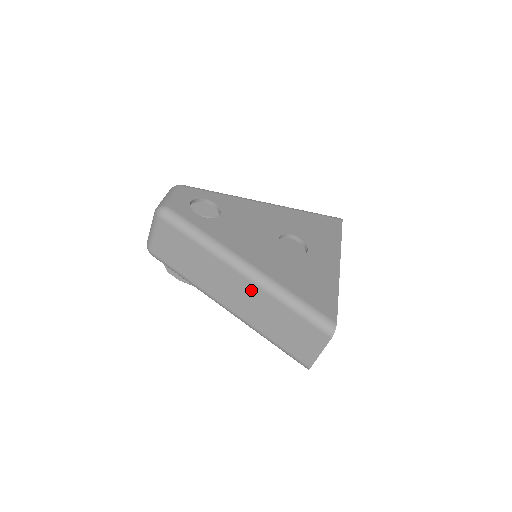
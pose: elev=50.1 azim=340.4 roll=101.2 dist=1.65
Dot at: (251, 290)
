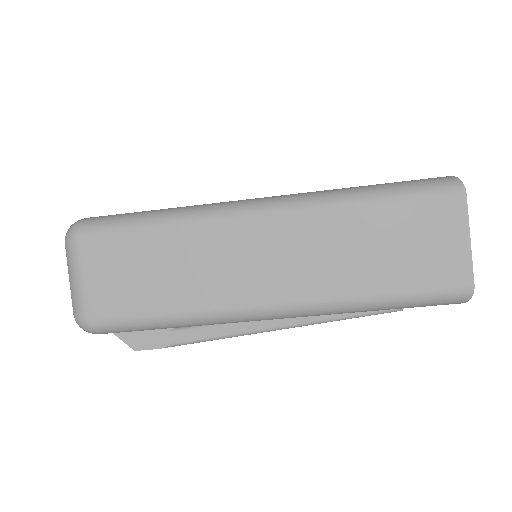
Dot at: (293, 228)
